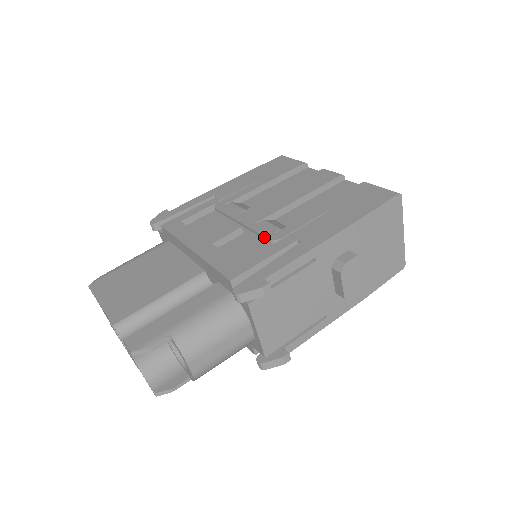
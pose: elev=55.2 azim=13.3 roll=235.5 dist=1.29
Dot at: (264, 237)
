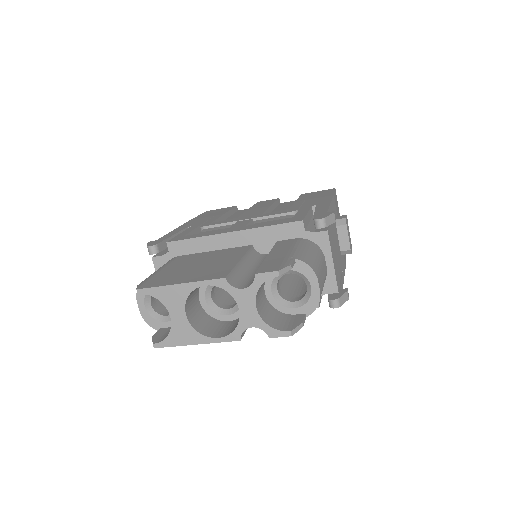
Dot at: (283, 214)
